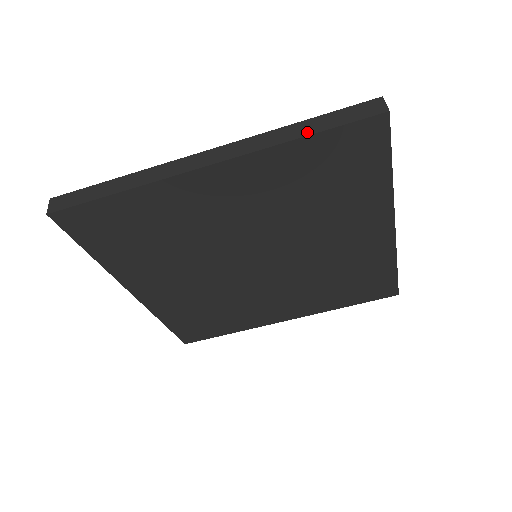
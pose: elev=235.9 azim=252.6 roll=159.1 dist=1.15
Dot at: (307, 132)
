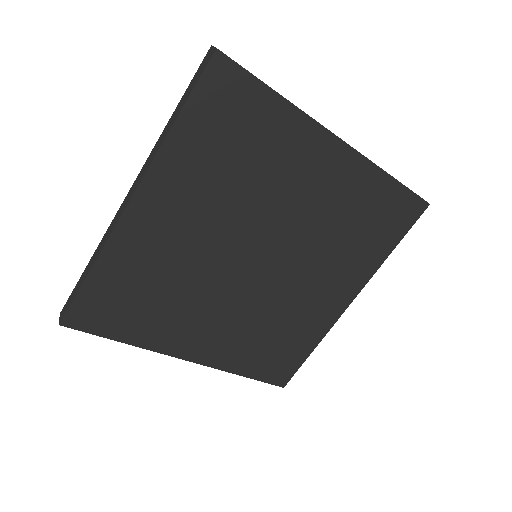
Dot at: (394, 178)
